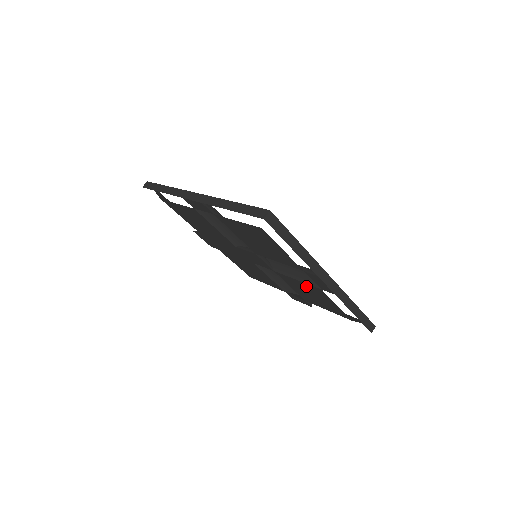
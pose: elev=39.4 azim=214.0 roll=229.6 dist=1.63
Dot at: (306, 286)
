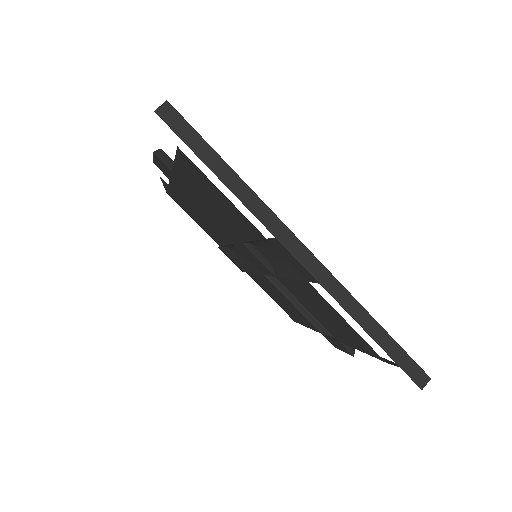
Dot at: (296, 310)
